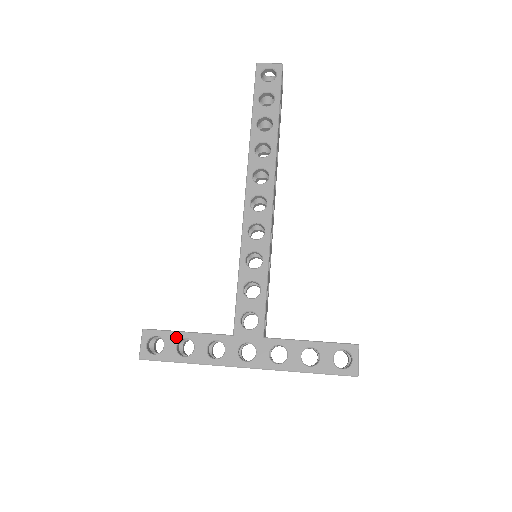
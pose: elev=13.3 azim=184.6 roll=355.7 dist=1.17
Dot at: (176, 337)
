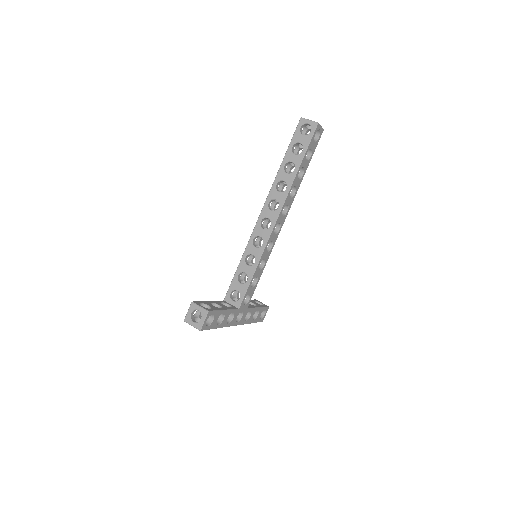
Dot at: (220, 314)
